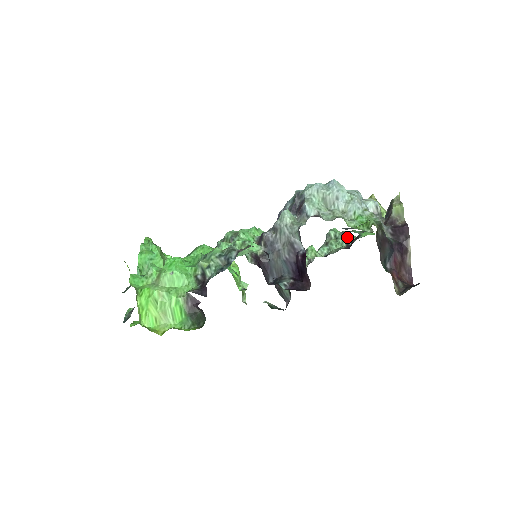
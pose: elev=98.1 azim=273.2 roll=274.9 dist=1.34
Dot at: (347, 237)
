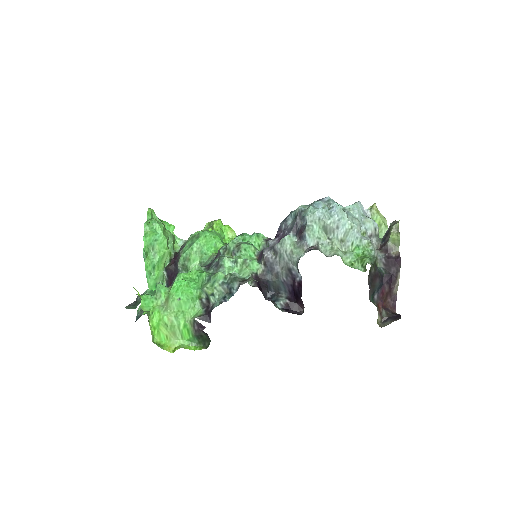
Dot at: occluded
